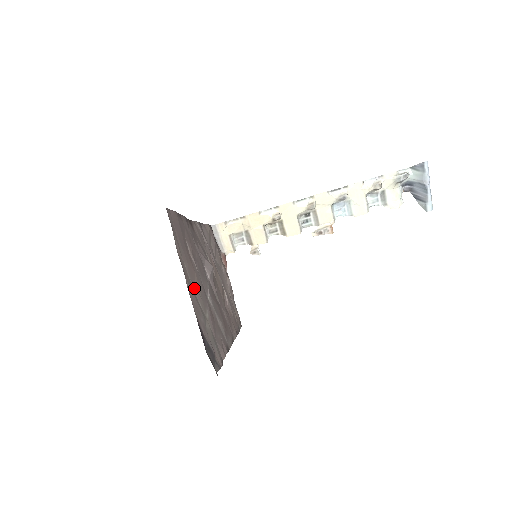
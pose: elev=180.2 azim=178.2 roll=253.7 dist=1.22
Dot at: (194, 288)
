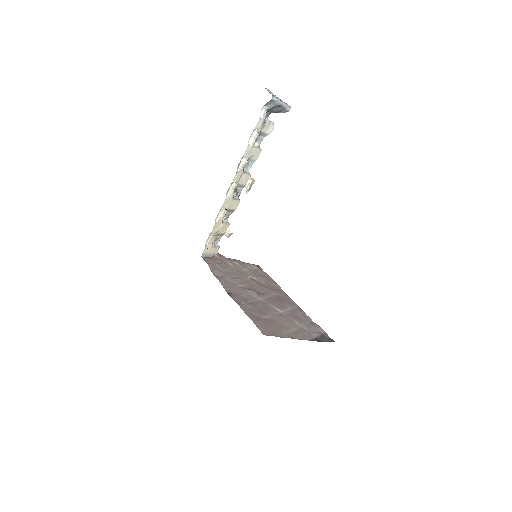
Dot at: (291, 330)
